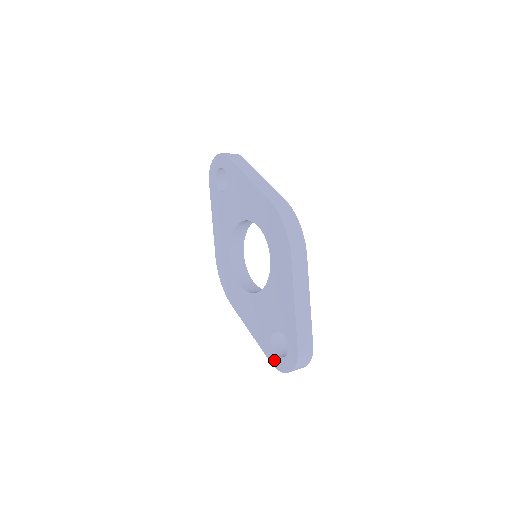
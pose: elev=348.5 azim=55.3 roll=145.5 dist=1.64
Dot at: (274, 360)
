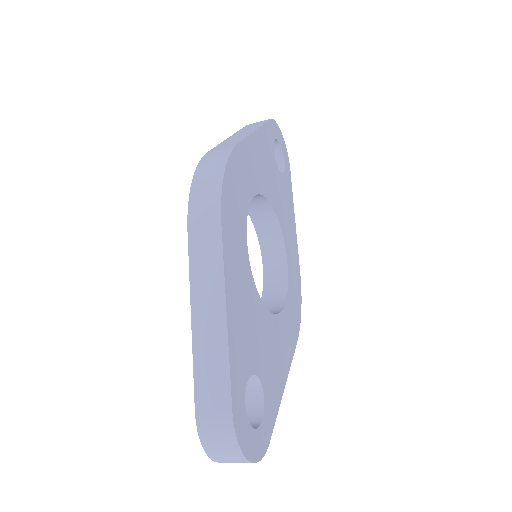
Dot at: occluded
